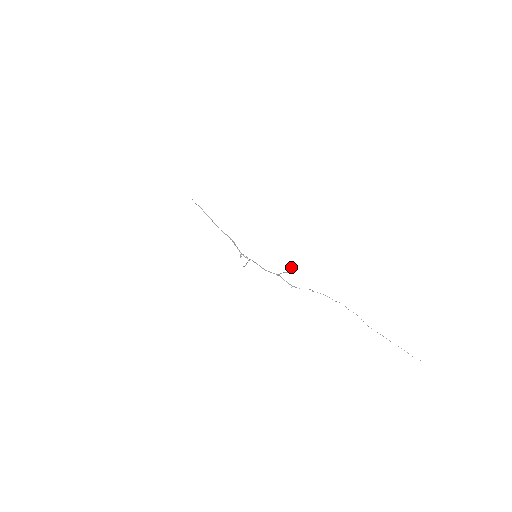
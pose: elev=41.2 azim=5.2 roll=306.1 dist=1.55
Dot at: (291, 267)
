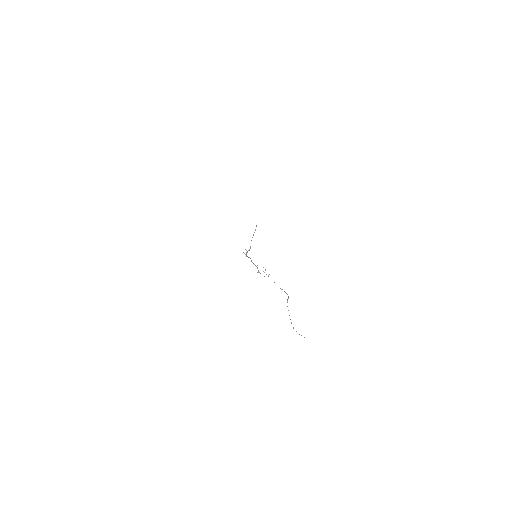
Dot at: occluded
